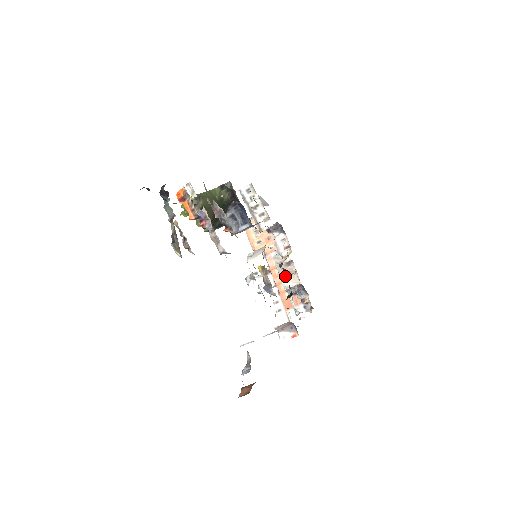
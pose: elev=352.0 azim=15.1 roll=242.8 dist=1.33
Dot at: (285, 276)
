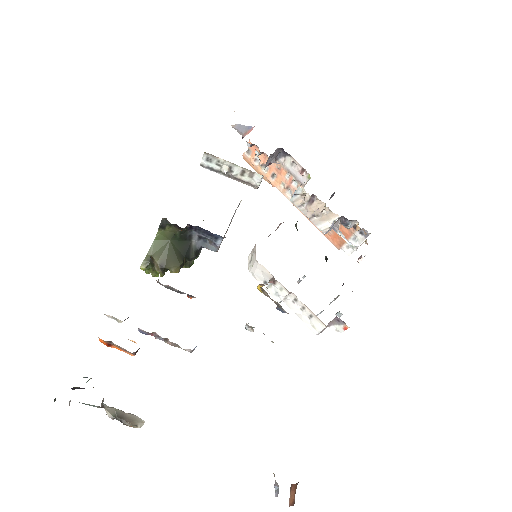
Dot at: (316, 217)
